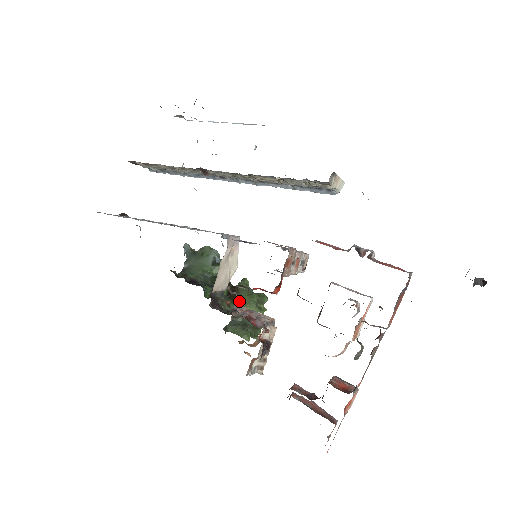
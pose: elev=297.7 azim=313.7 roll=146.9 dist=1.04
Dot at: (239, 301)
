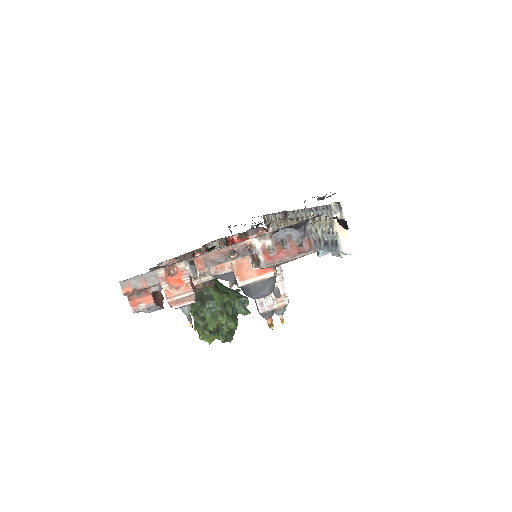
Dot at: (218, 289)
